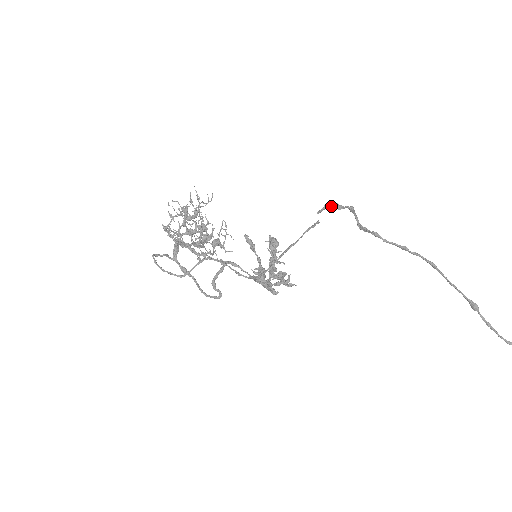
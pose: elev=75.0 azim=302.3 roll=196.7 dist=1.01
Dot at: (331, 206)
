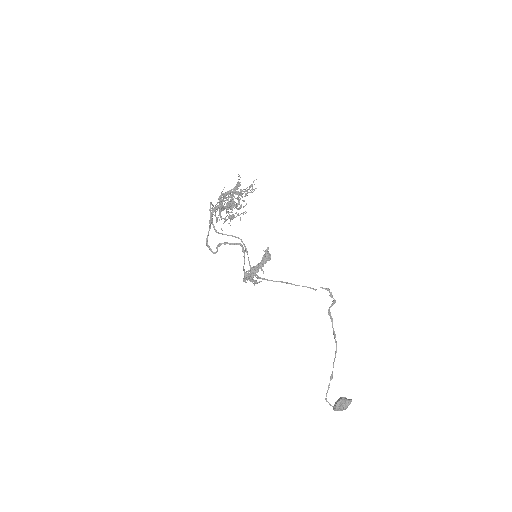
Dot at: (329, 291)
